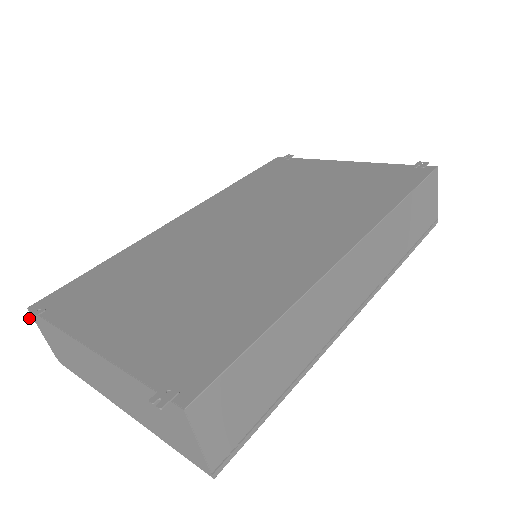
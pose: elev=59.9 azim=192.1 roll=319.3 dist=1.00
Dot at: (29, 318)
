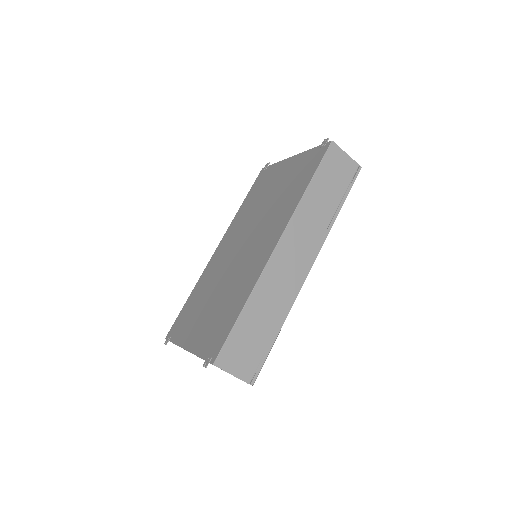
Dot at: (166, 344)
